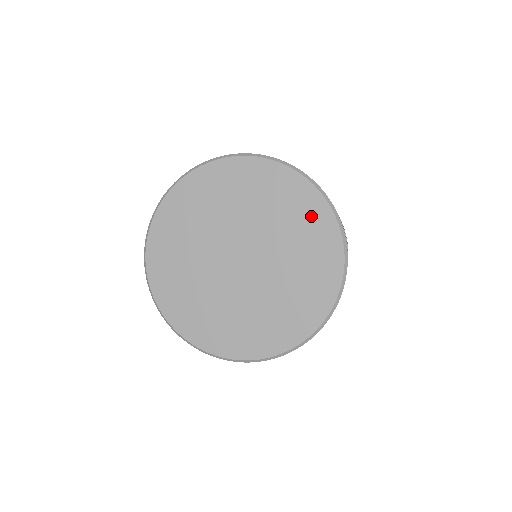
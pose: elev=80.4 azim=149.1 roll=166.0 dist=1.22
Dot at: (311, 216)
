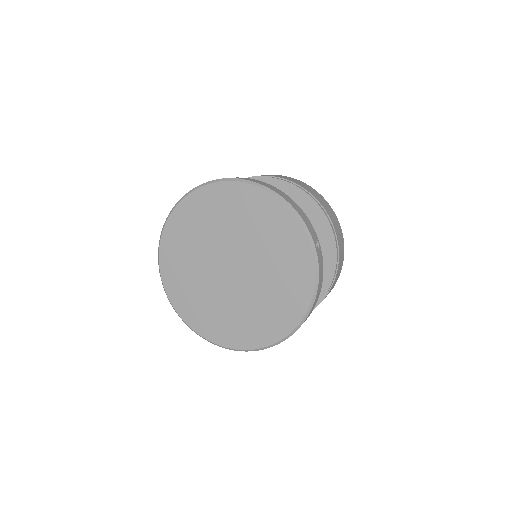
Dot at: (241, 200)
